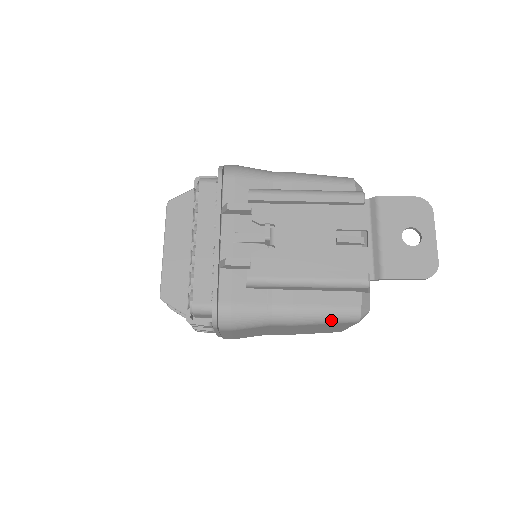
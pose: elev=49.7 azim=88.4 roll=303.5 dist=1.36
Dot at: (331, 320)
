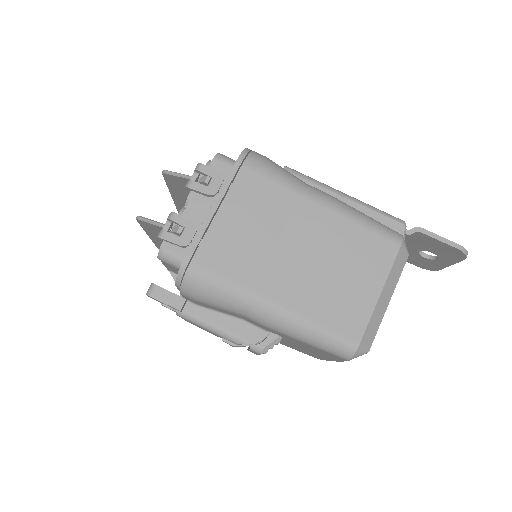
Dot at: (370, 222)
